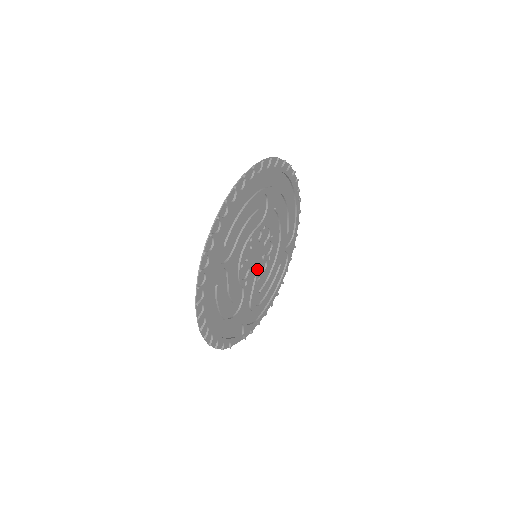
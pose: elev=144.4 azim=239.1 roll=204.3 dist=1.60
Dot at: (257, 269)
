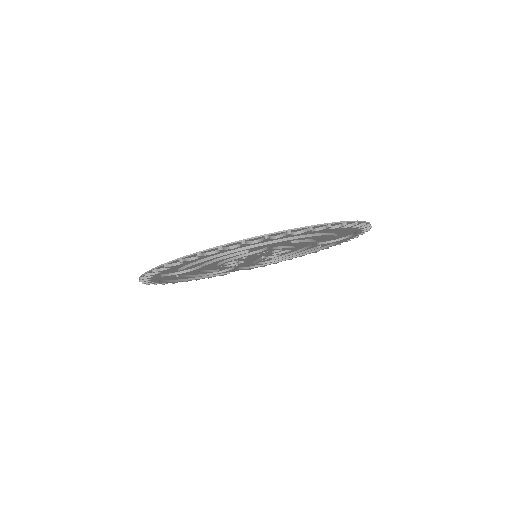
Dot at: (261, 258)
